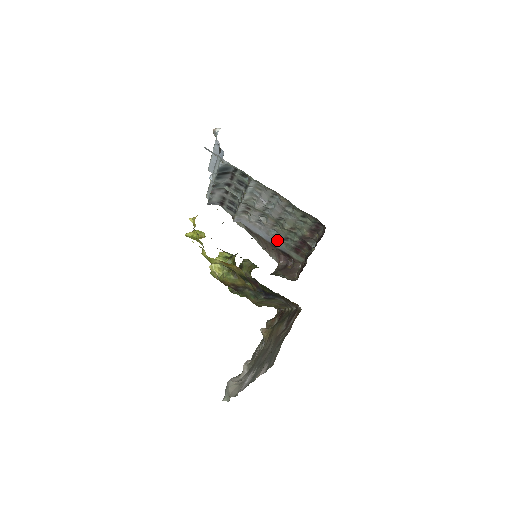
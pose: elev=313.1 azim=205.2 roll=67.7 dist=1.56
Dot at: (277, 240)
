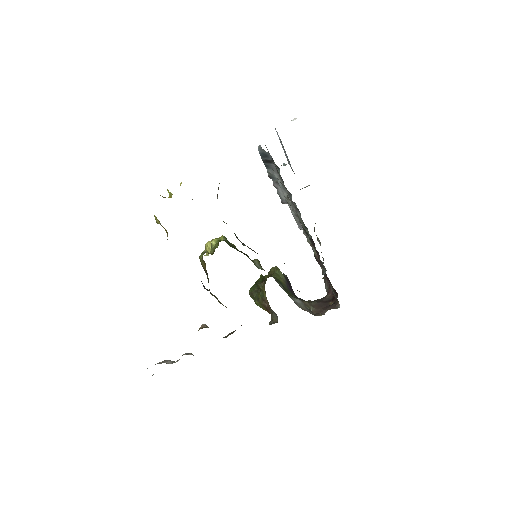
Dot at: occluded
